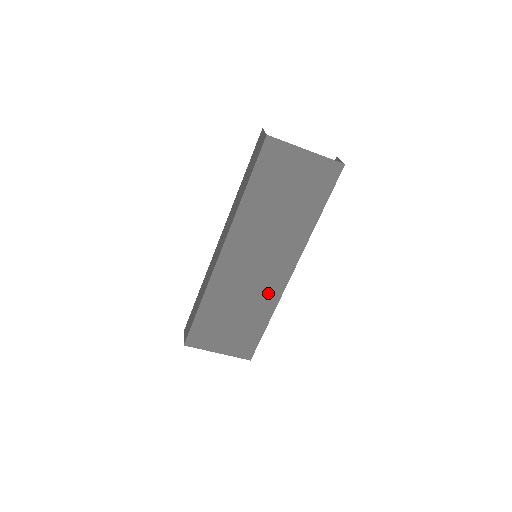
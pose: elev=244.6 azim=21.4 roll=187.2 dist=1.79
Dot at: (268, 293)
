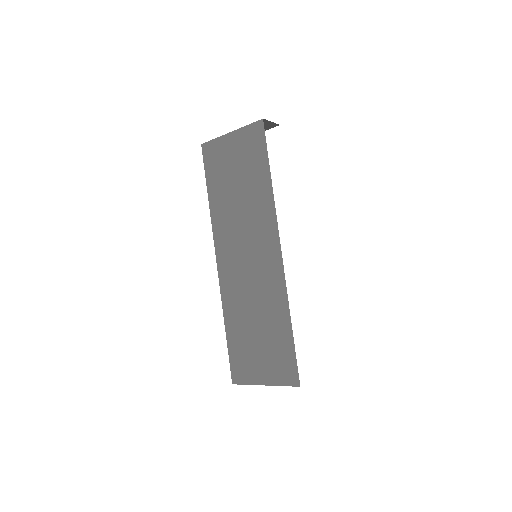
Dot at: (272, 286)
